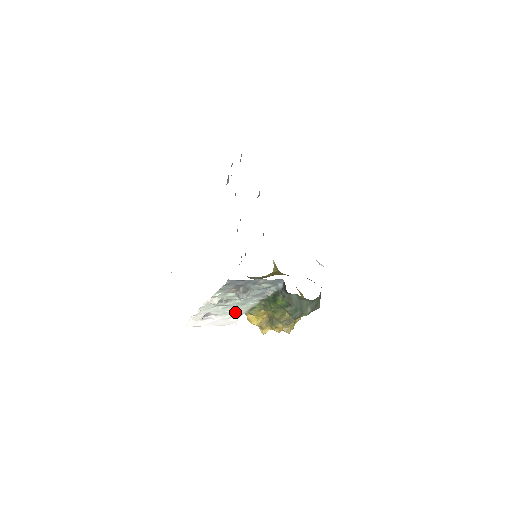
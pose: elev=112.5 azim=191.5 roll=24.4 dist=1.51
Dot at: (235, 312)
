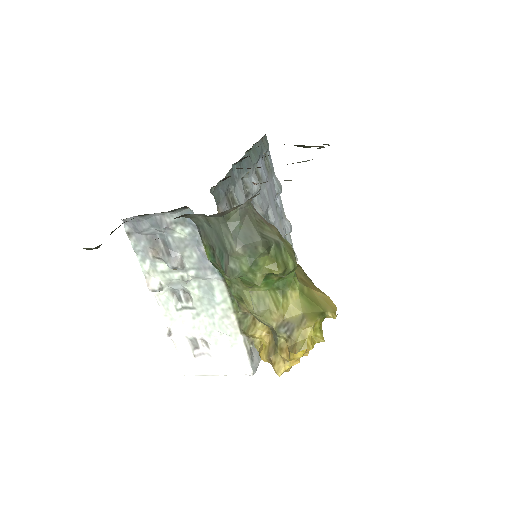
Dot at: (222, 331)
